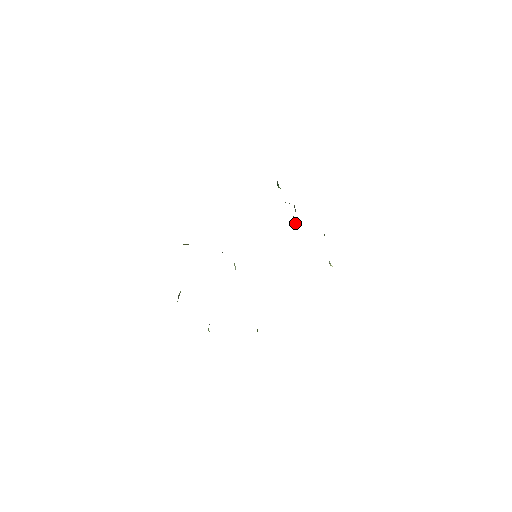
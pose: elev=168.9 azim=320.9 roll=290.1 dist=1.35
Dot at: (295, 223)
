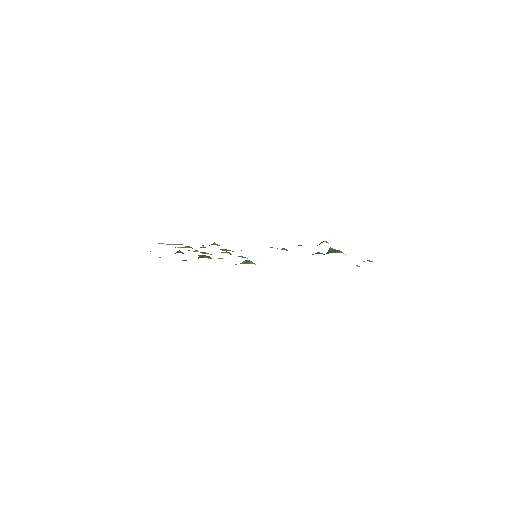
Dot at: occluded
